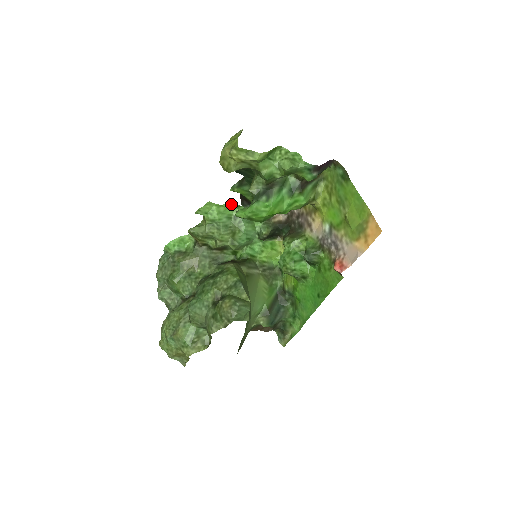
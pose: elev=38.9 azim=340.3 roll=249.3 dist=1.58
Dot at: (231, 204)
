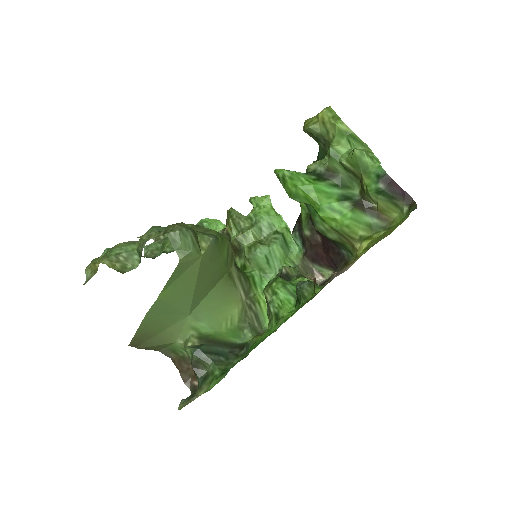
Dot at: (284, 221)
